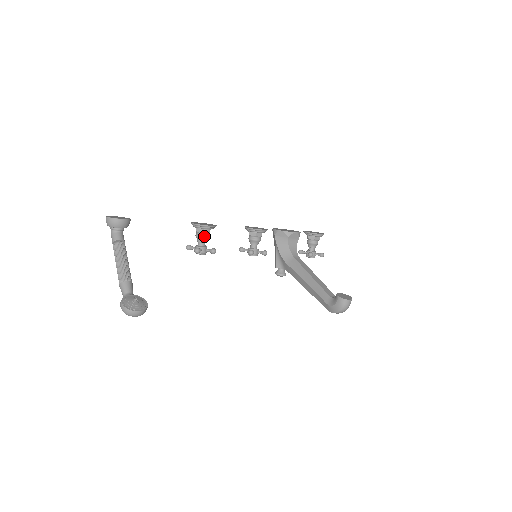
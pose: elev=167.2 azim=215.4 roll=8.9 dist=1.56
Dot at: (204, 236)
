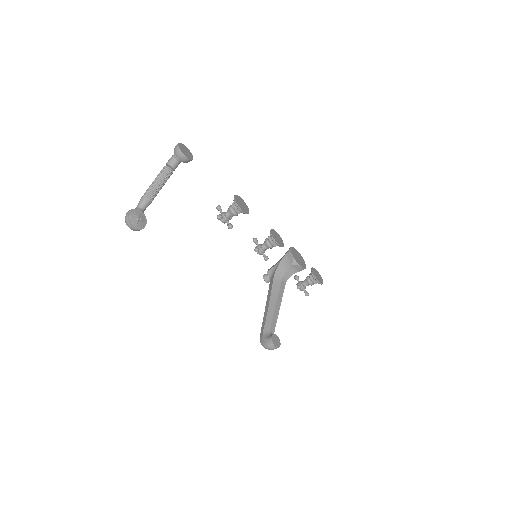
Dot at: (233, 212)
